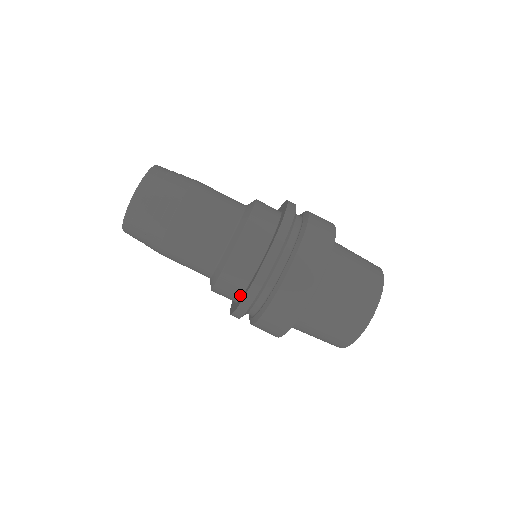
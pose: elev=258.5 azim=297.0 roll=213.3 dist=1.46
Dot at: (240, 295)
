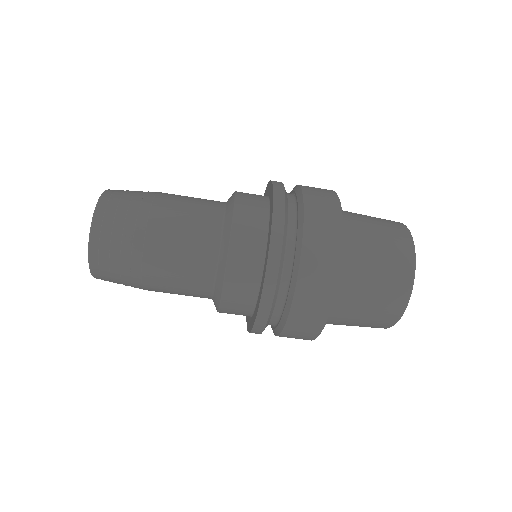
Dot at: occluded
